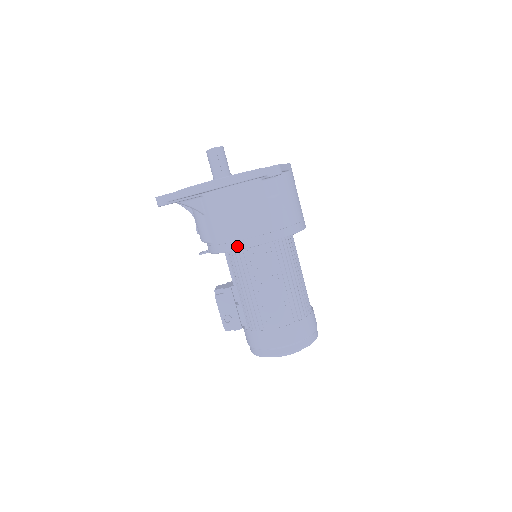
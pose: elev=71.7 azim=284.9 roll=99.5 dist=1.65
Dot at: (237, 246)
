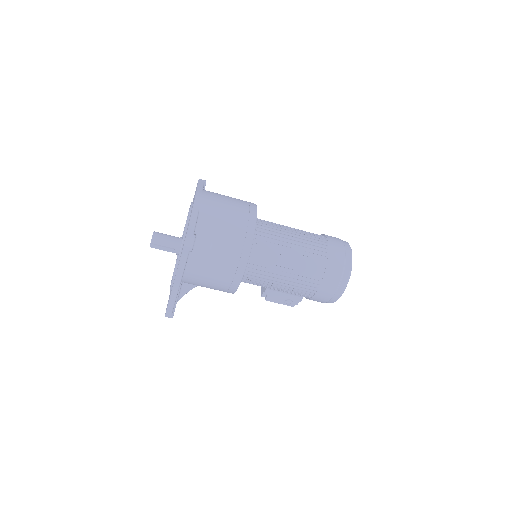
Dot at: (234, 289)
